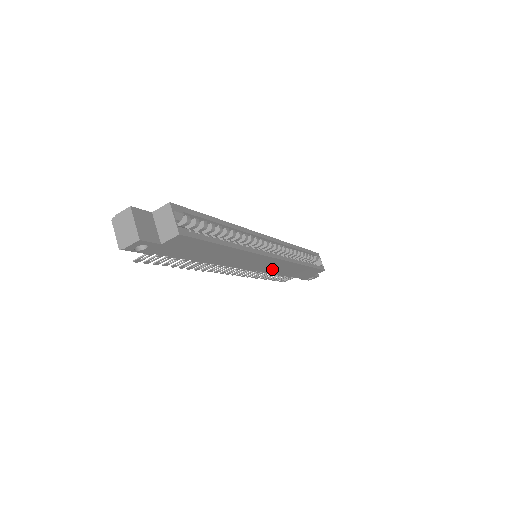
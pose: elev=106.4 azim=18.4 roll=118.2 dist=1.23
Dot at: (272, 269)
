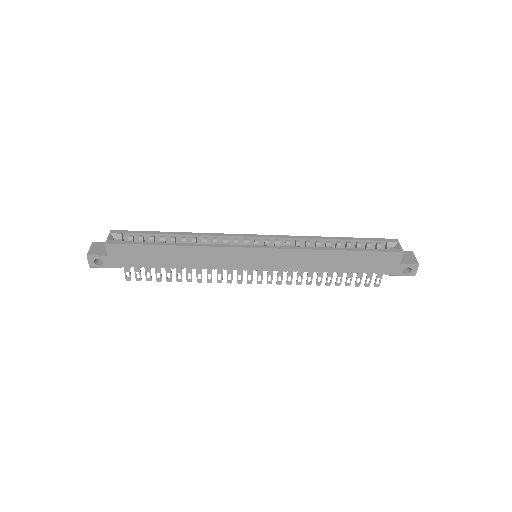
Dot at: (289, 264)
